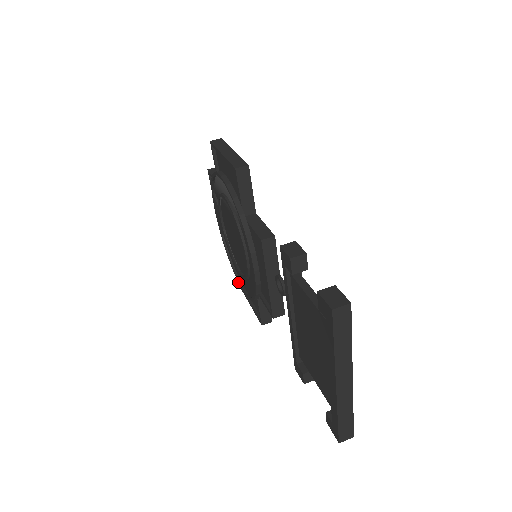
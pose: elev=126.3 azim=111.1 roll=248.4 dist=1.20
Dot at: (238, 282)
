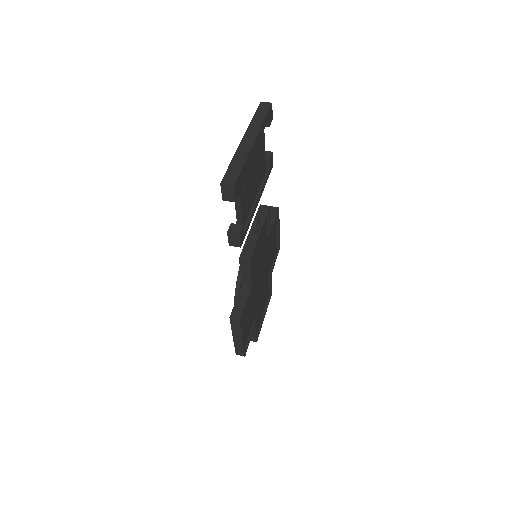
Dot at: occluded
